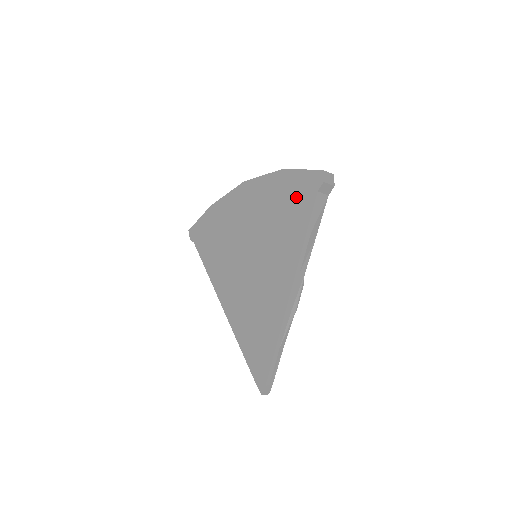
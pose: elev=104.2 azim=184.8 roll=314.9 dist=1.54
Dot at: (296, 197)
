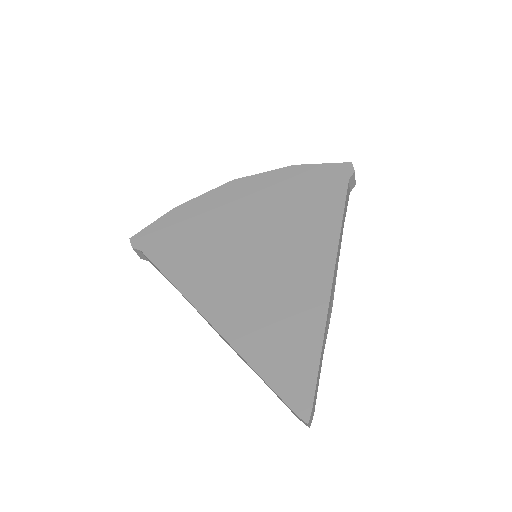
Dot at: (319, 186)
